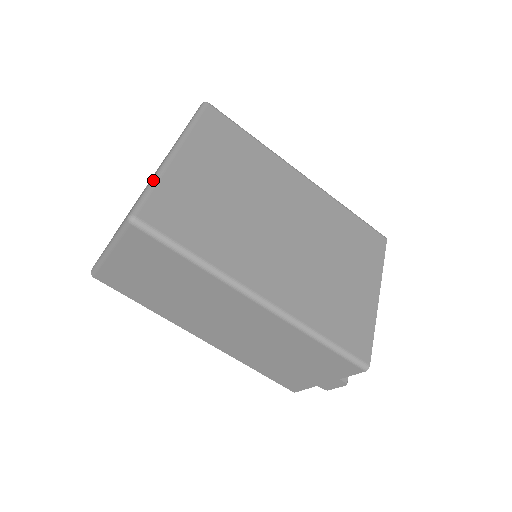
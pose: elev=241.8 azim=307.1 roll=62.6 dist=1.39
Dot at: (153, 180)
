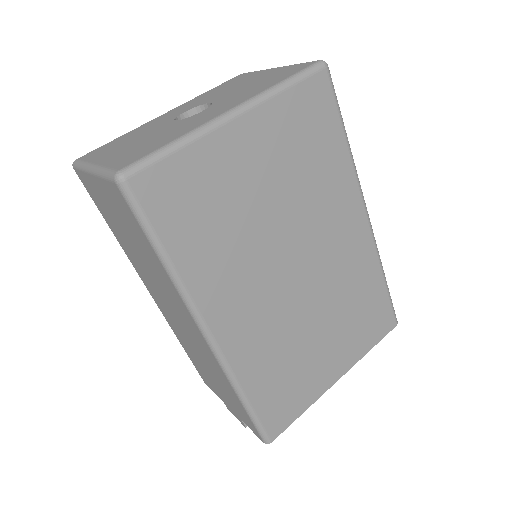
Dot at: (181, 140)
